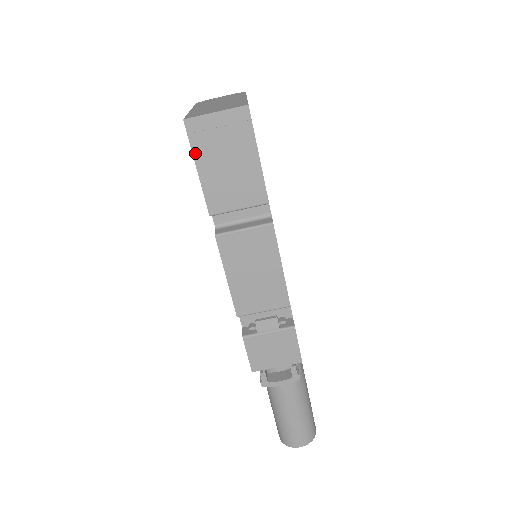
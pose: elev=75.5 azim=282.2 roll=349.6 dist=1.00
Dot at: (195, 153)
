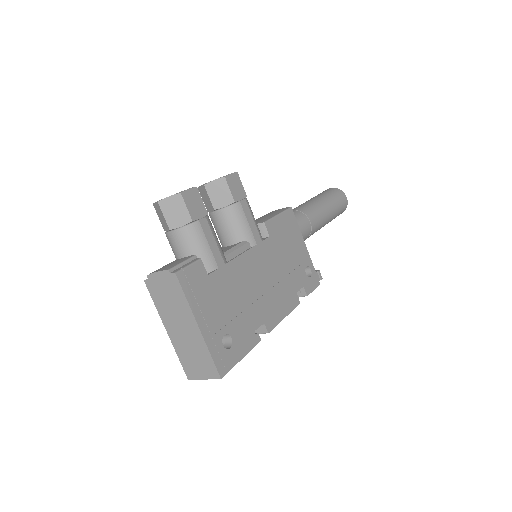
Dot at: occluded
